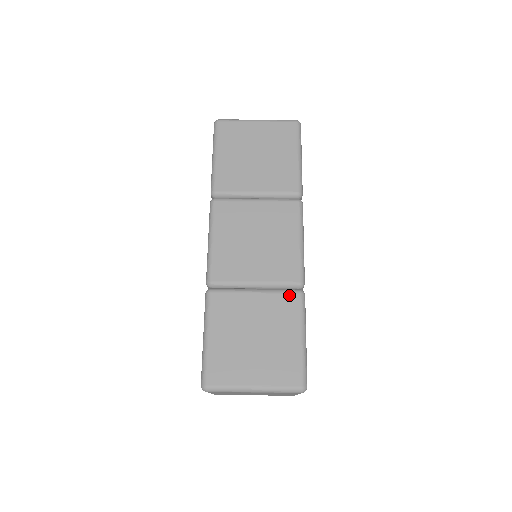
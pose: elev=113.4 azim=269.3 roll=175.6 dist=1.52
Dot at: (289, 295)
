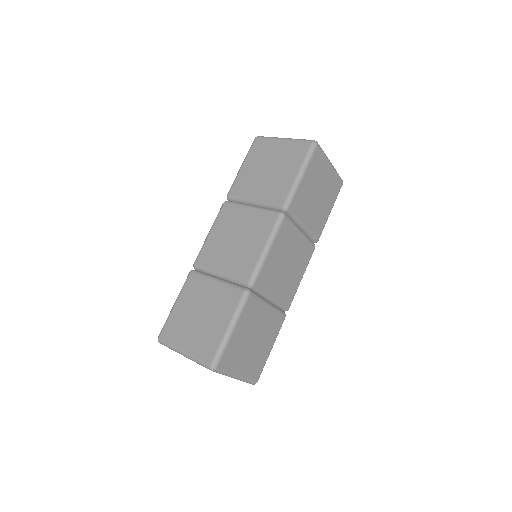
Dot at: (236, 290)
